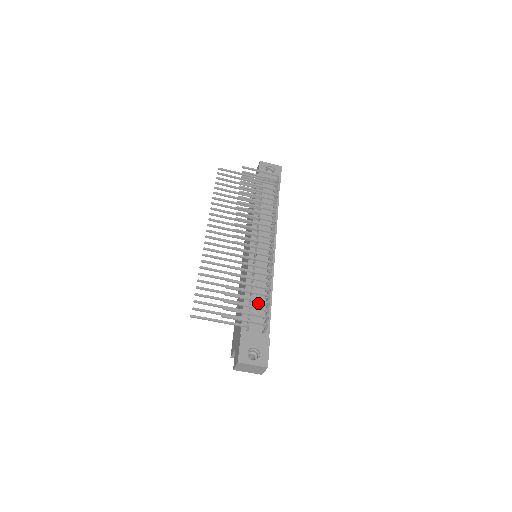
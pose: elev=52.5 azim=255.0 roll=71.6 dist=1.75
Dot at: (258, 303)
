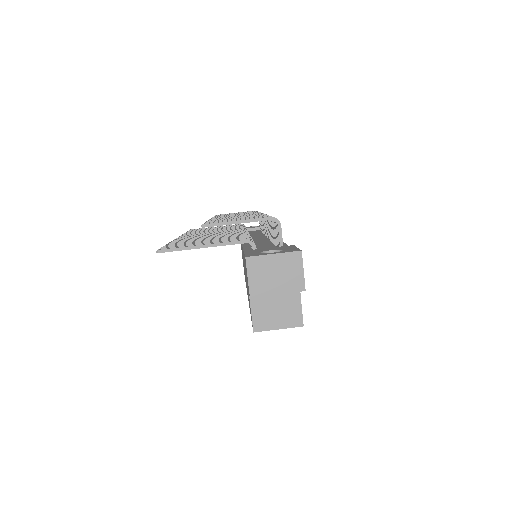
Dot at: (265, 247)
